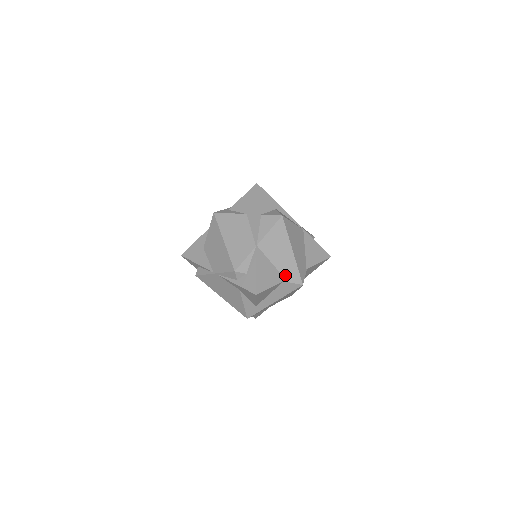
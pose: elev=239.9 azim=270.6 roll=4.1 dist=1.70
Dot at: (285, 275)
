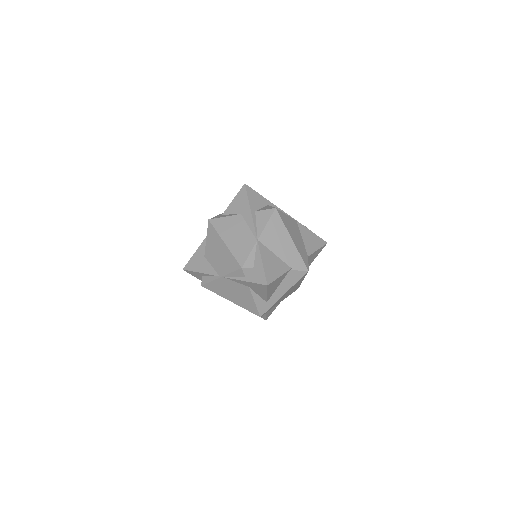
Dot at: (290, 264)
